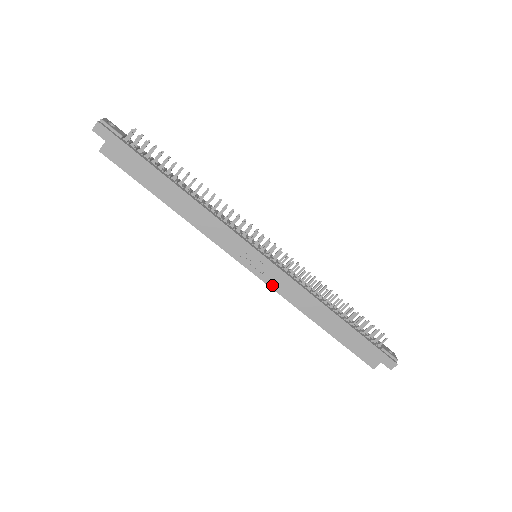
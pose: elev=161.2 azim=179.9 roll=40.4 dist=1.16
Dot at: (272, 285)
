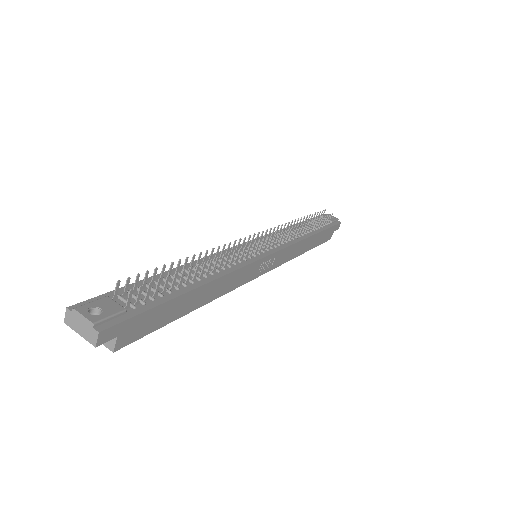
Dot at: (278, 264)
